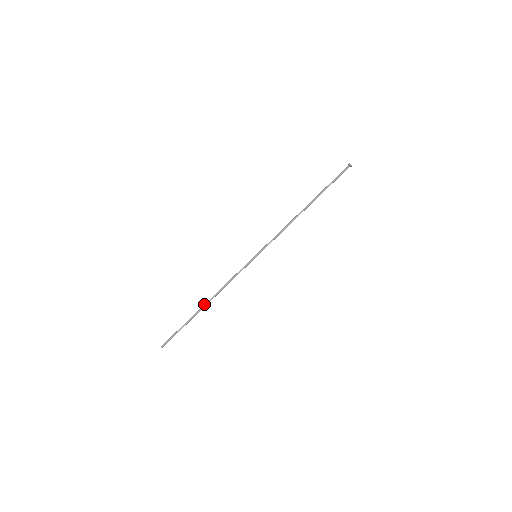
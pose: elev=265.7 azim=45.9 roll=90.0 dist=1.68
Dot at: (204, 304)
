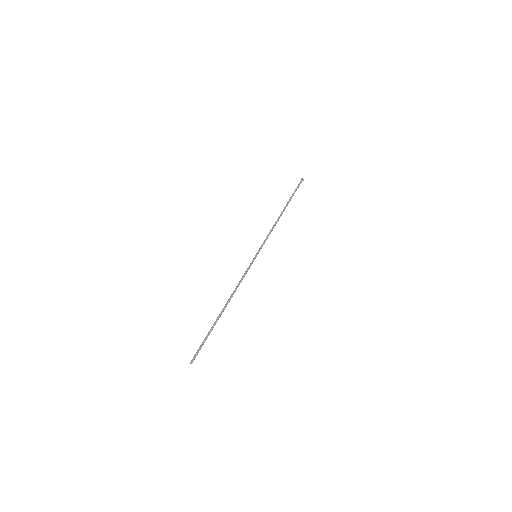
Dot at: occluded
